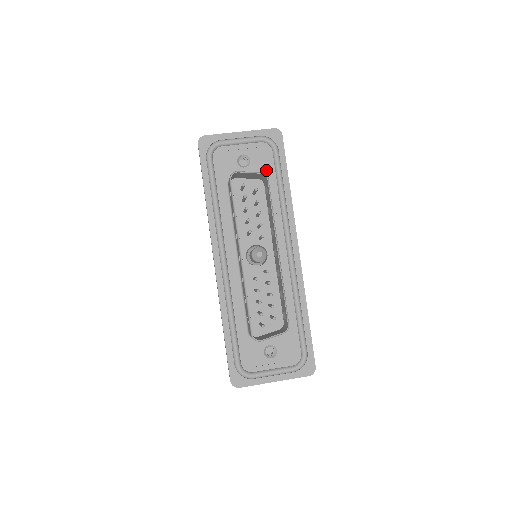
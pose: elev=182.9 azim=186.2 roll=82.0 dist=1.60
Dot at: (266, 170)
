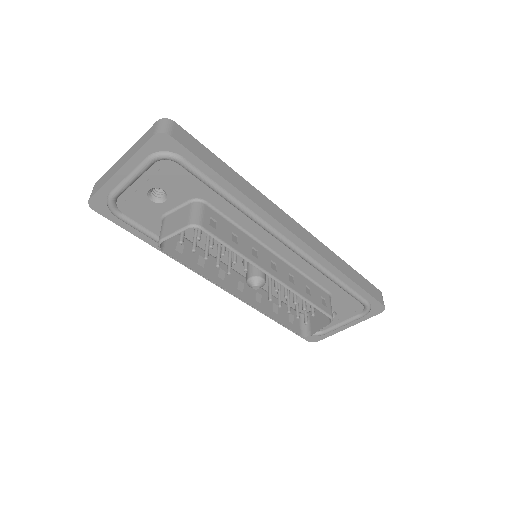
Dot at: (191, 188)
